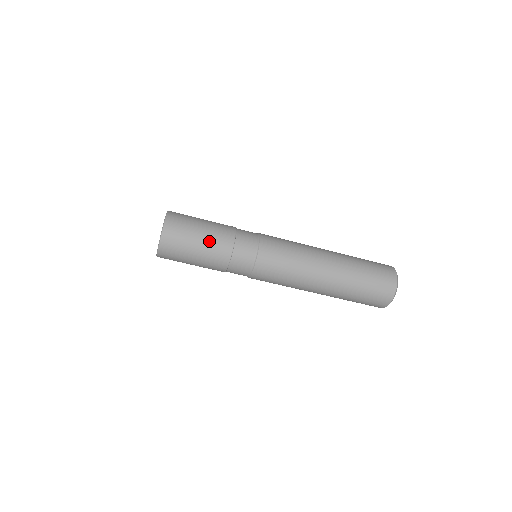
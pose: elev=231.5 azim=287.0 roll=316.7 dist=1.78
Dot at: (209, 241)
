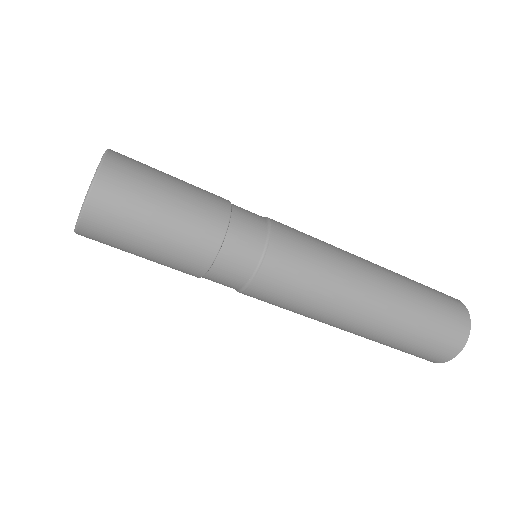
Dot at: (180, 221)
